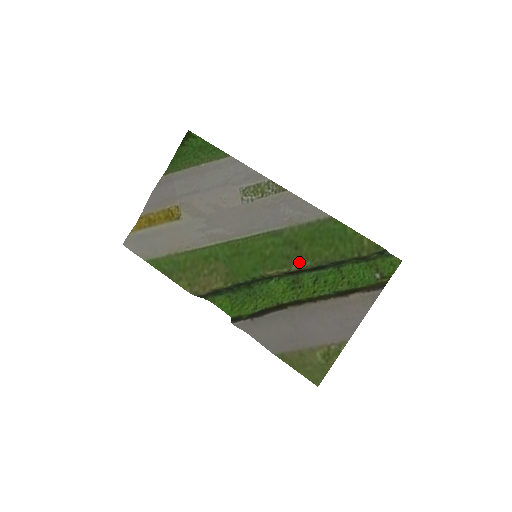
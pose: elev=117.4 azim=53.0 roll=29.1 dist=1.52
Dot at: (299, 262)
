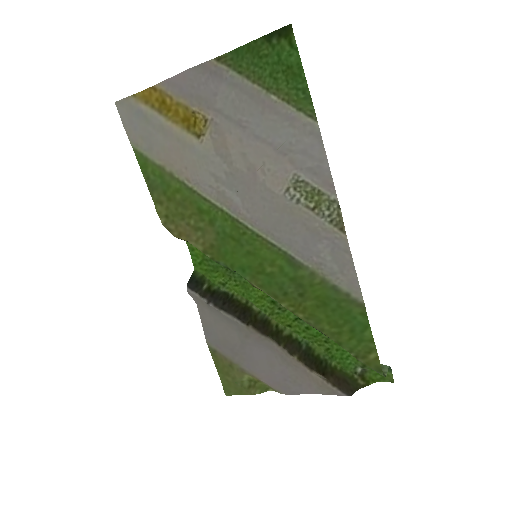
Dot at: (293, 306)
